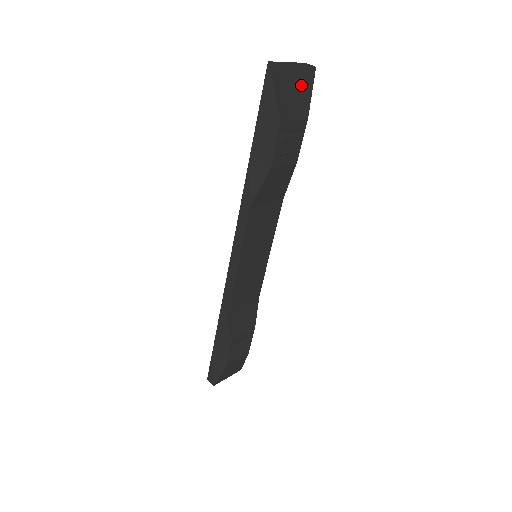
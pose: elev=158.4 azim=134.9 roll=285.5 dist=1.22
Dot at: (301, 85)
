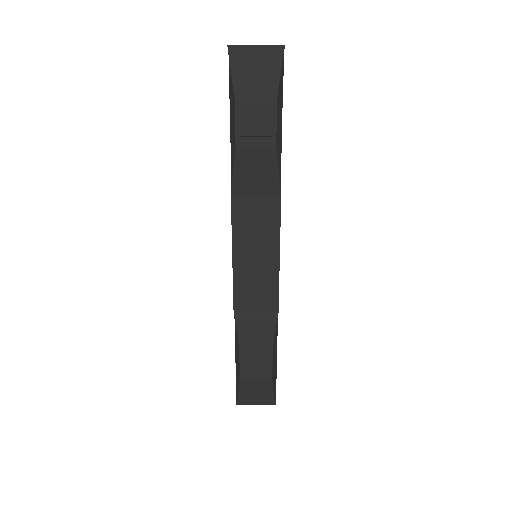
Dot at: (262, 64)
